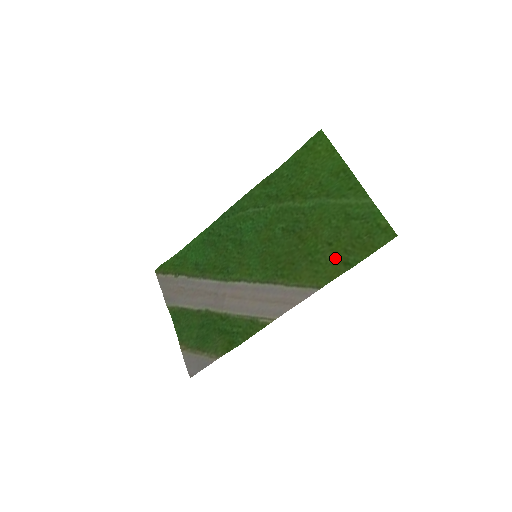
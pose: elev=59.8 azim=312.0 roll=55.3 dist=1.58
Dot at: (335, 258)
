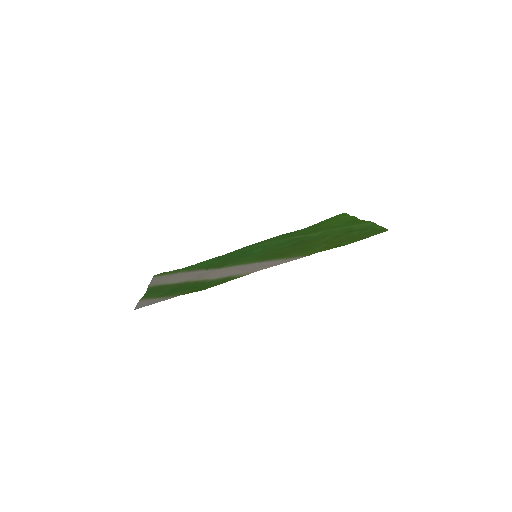
Dot at: (329, 245)
